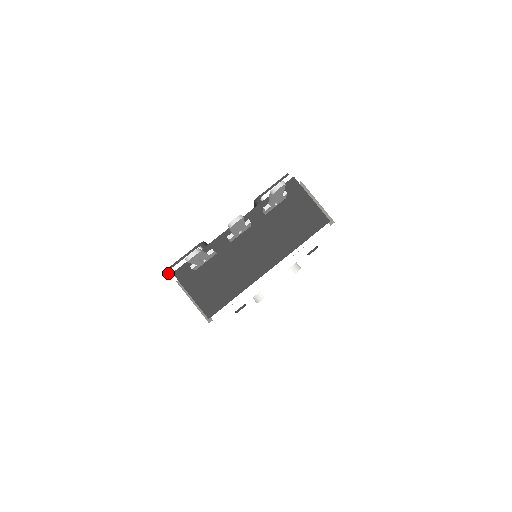
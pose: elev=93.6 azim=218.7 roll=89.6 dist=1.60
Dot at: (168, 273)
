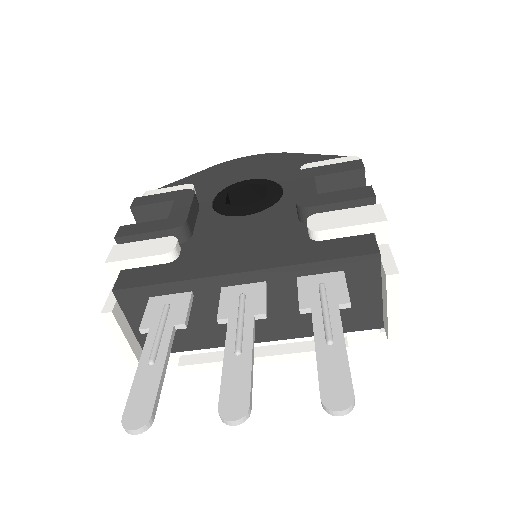
Dot at: (108, 265)
